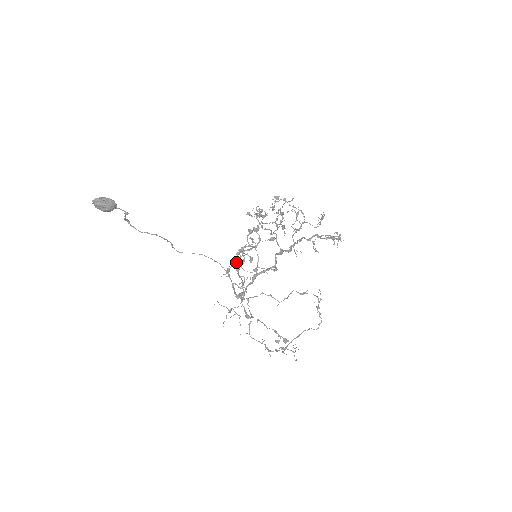
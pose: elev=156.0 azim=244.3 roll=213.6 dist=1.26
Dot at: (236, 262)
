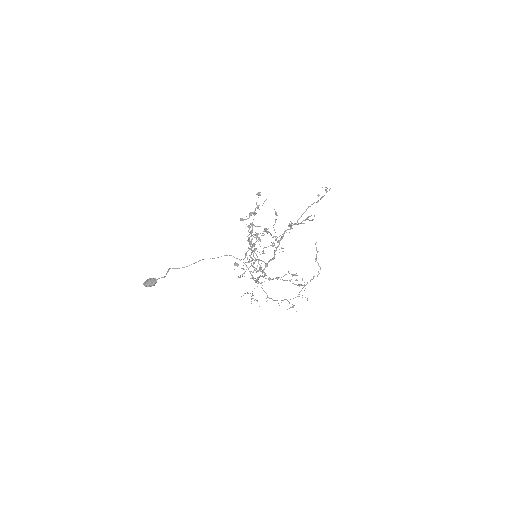
Dot at: occluded
